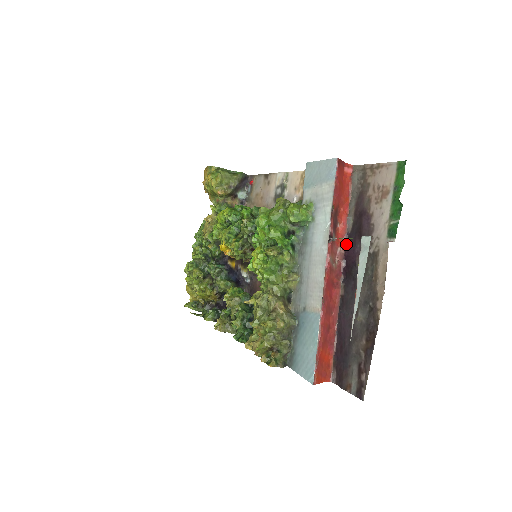
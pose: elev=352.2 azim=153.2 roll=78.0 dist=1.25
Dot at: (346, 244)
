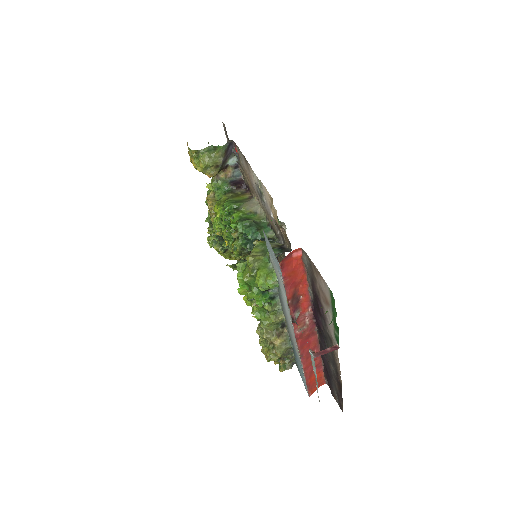
Dot at: (312, 308)
